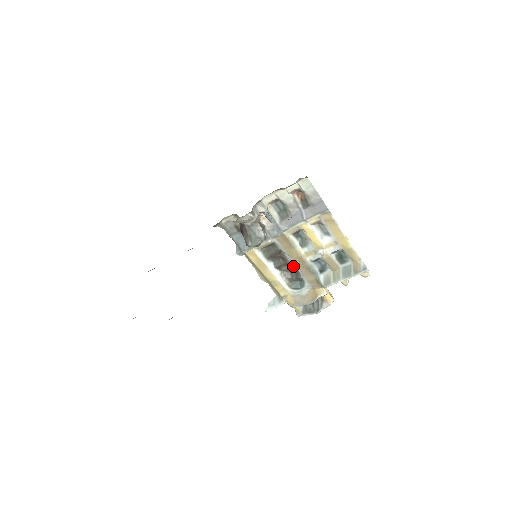
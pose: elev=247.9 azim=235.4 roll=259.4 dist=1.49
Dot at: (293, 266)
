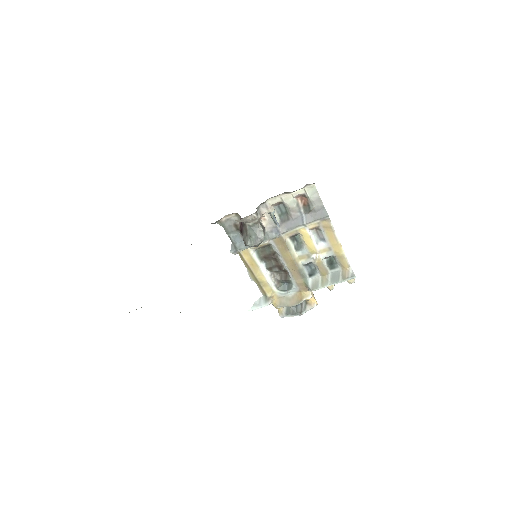
Dot at: (284, 268)
